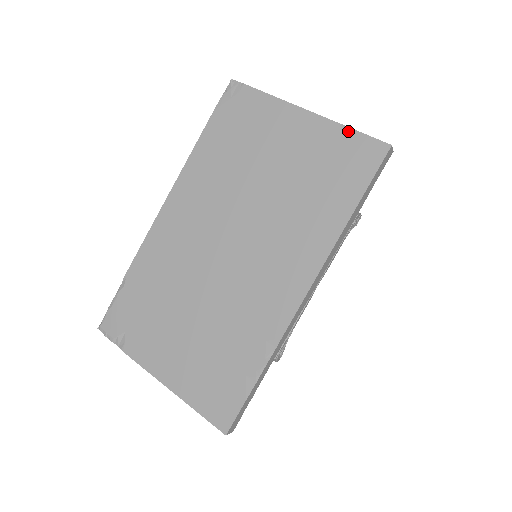
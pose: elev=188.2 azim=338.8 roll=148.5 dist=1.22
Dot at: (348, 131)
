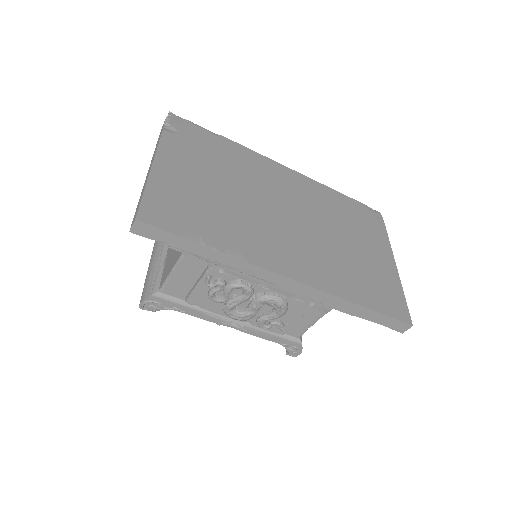
Dot at: (402, 293)
